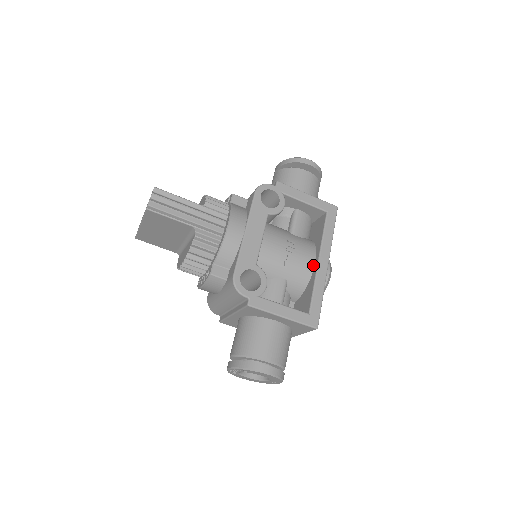
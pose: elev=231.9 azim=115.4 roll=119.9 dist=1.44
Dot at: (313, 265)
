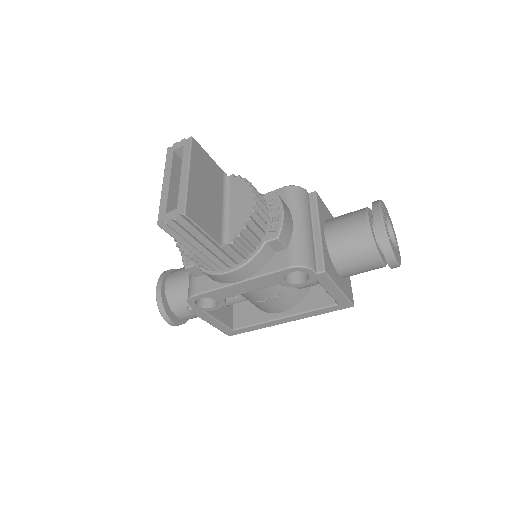
Dot at: (278, 312)
